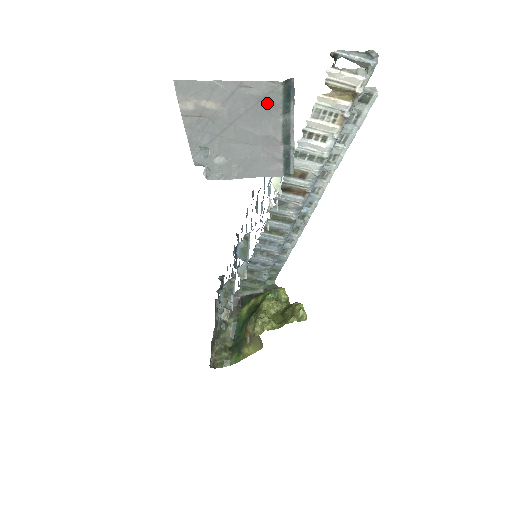
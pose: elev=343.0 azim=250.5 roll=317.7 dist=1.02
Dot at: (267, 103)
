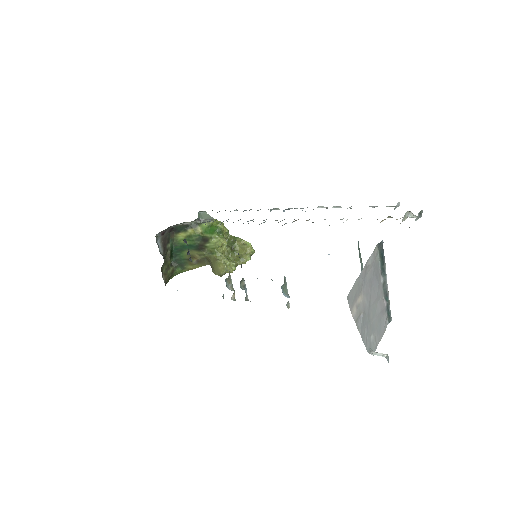
Dot at: (376, 273)
